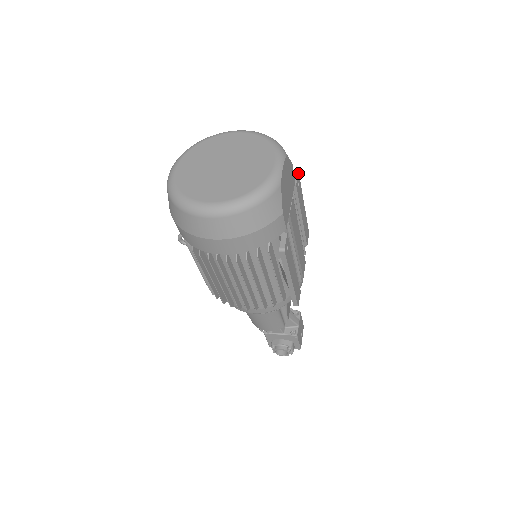
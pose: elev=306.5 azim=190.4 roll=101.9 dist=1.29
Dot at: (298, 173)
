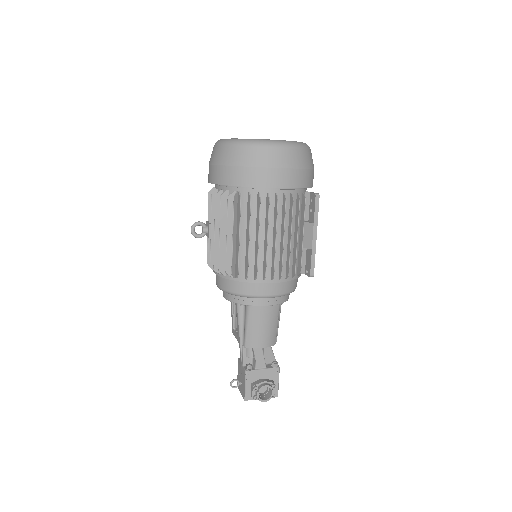
Dot at: occluded
